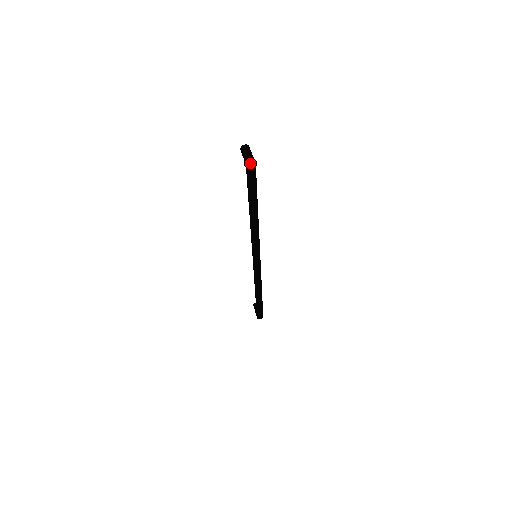
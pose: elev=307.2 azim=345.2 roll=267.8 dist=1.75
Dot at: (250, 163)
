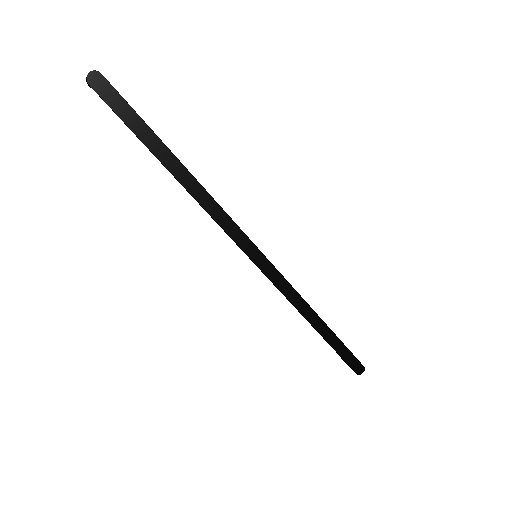
Dot at: (92, 78)
